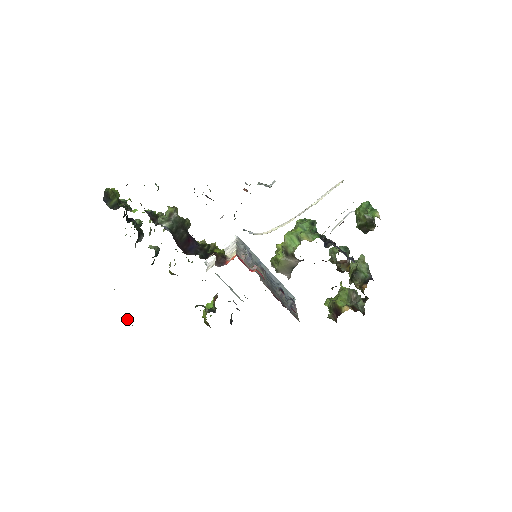
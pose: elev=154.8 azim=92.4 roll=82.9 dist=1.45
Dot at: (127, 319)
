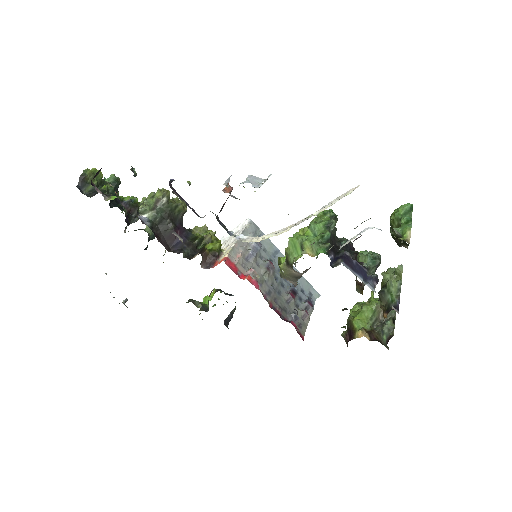
Dot at: (123, 301)
